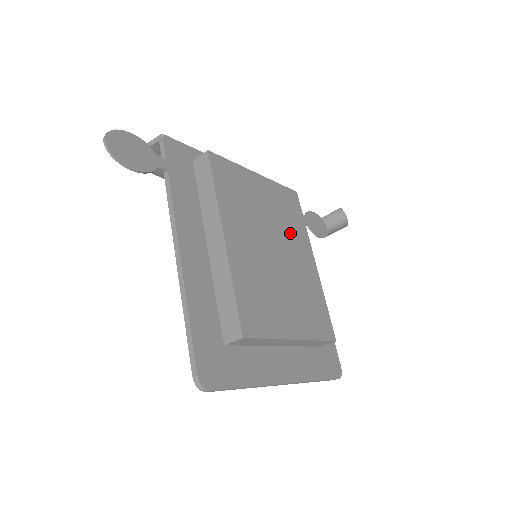
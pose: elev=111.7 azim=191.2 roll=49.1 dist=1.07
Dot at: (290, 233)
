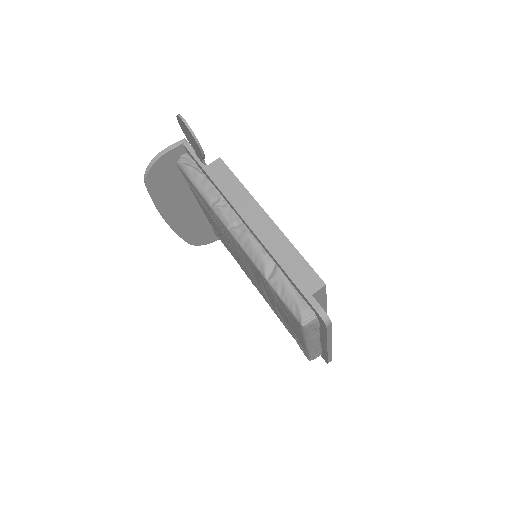
Dot at: occluded
